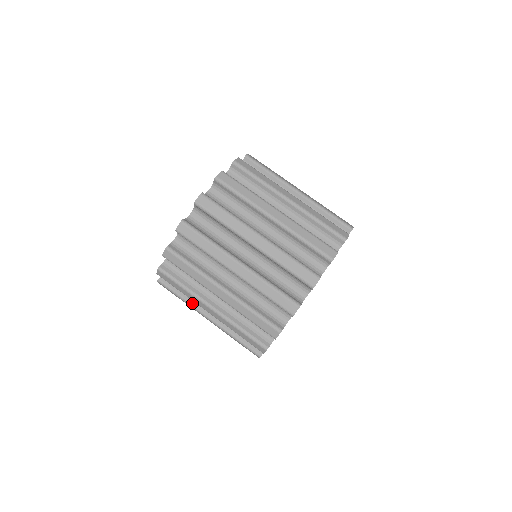
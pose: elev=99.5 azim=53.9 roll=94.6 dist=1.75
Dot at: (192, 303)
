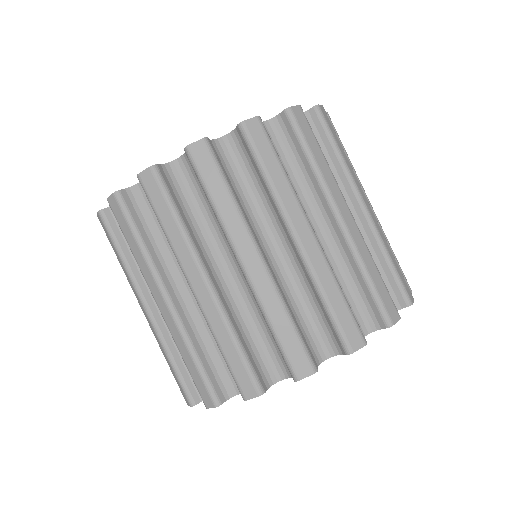
Dot at: occluded
